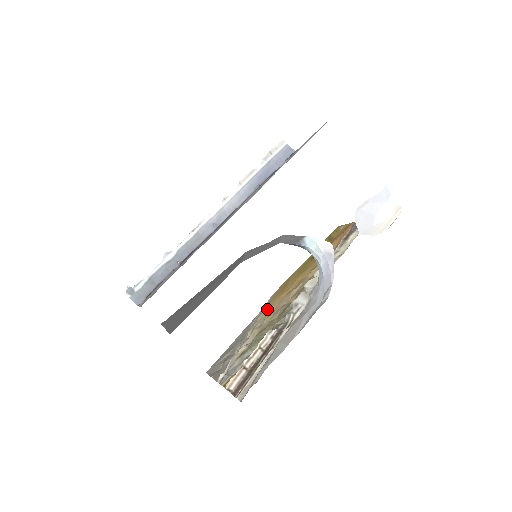
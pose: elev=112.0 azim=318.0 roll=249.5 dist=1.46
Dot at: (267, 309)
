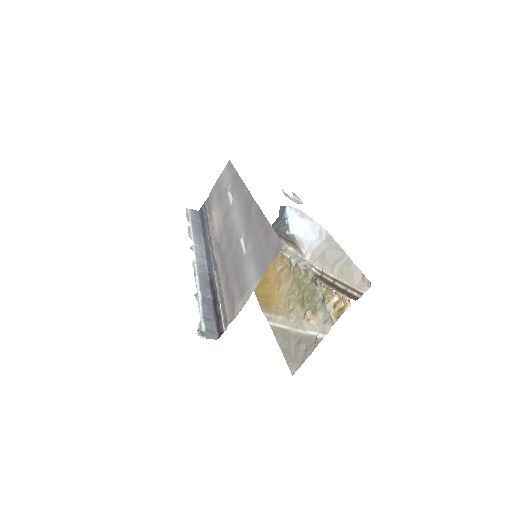
Dot at: (278, 307)
